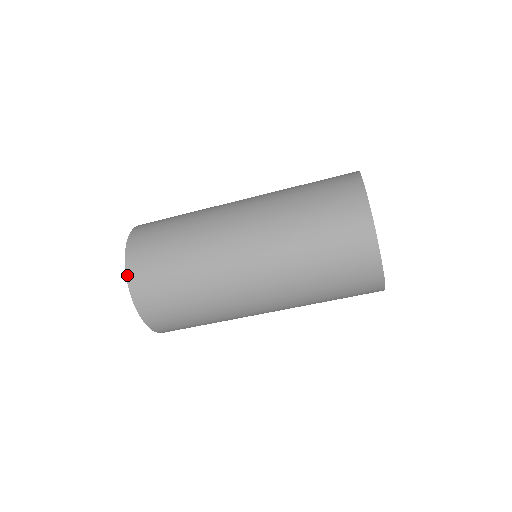
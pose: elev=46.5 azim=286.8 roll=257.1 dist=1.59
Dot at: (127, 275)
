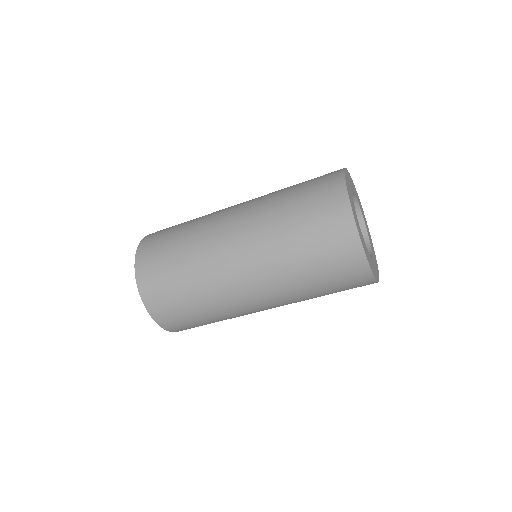
Dot at: (135, 269)
